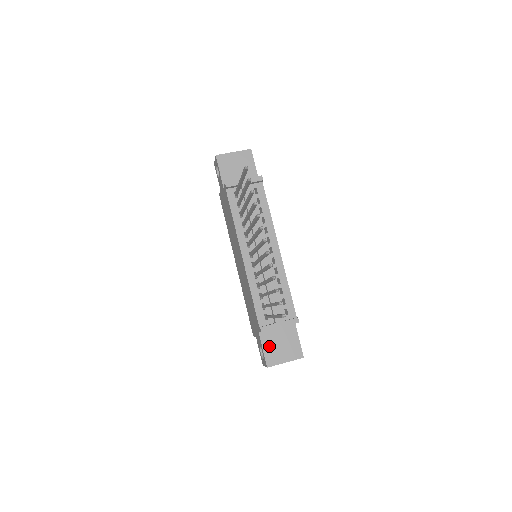
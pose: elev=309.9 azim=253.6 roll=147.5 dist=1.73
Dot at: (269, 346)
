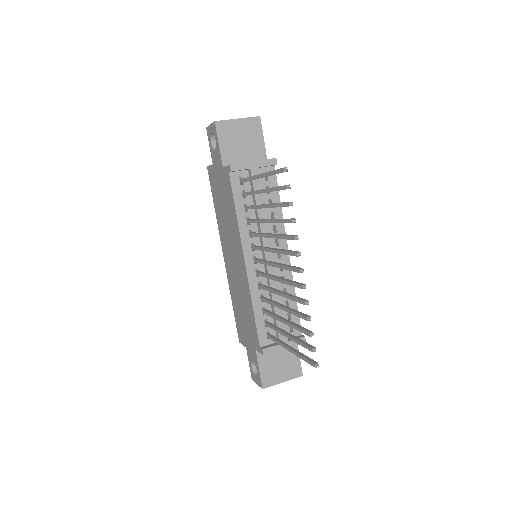
Dot at: (266, 365)
